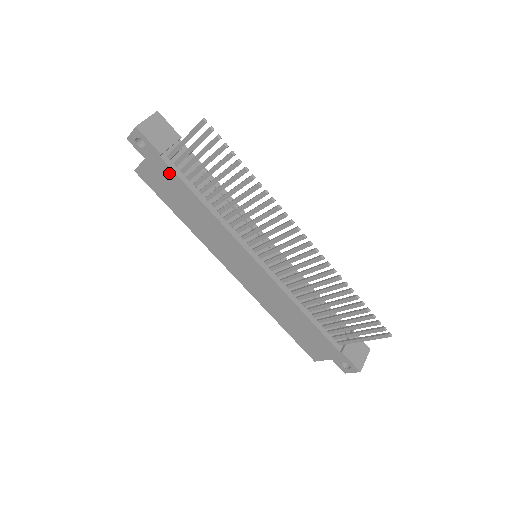
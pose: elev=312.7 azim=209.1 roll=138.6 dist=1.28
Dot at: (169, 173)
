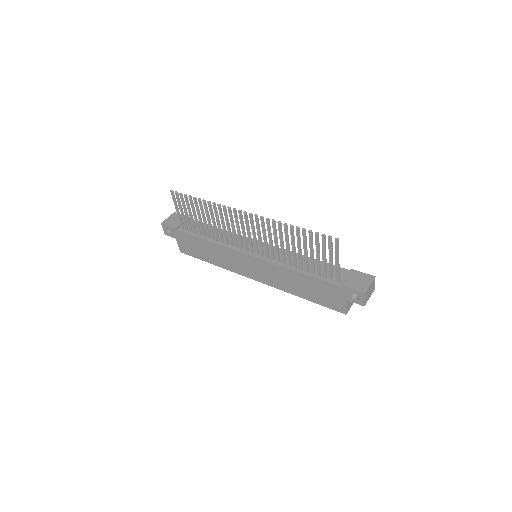
Dot at: (186, 237)
